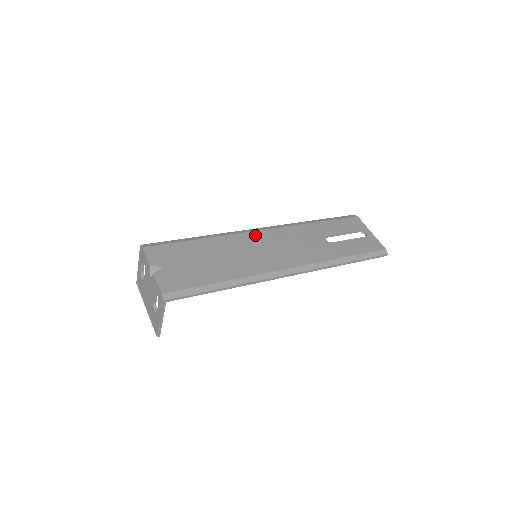
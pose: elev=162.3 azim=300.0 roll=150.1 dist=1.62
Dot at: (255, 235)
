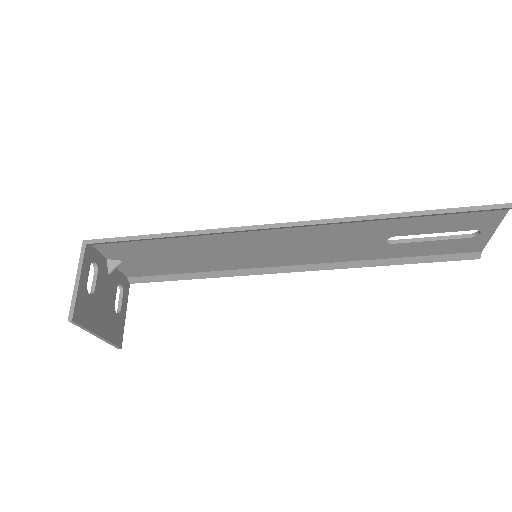
Dot at: occluded
